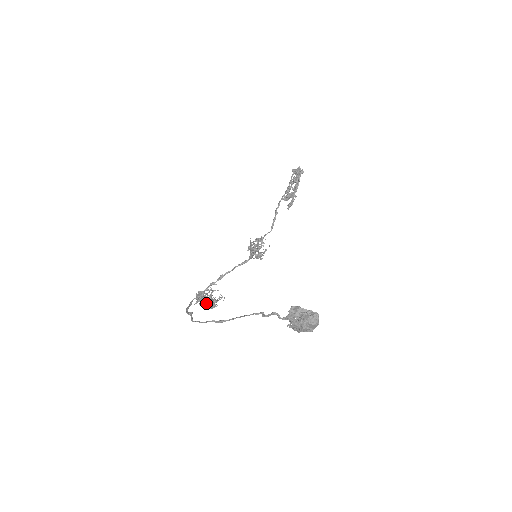
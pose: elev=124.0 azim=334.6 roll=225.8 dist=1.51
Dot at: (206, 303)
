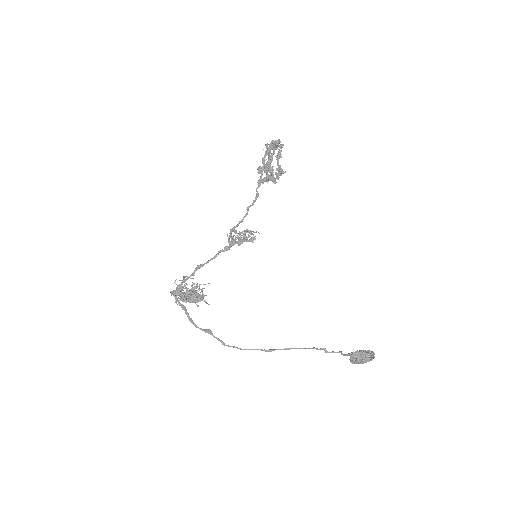
Dot at: occluded
